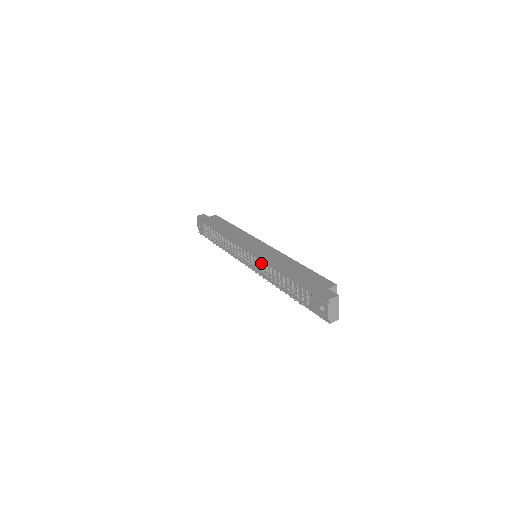
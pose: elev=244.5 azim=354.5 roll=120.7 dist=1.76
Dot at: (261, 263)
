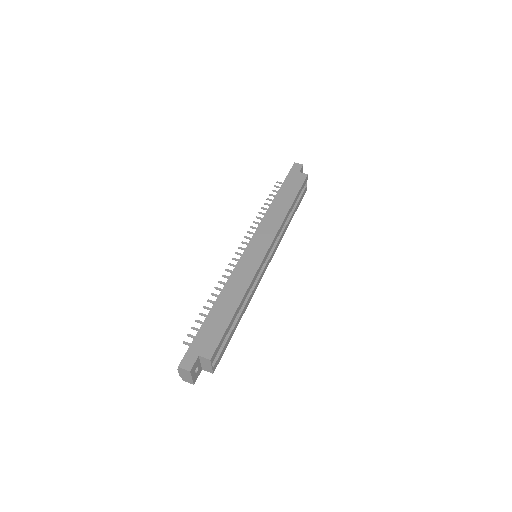
Dot at: occluded
